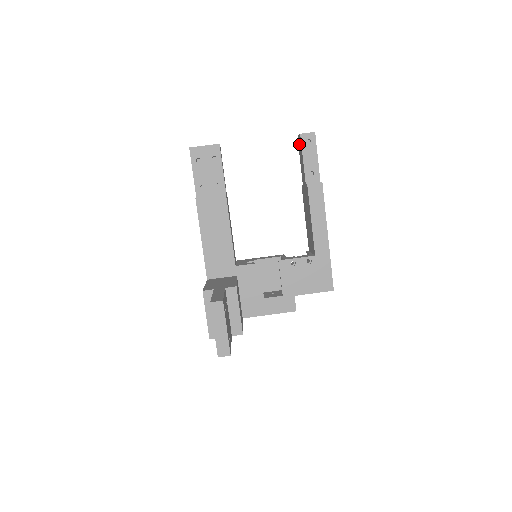
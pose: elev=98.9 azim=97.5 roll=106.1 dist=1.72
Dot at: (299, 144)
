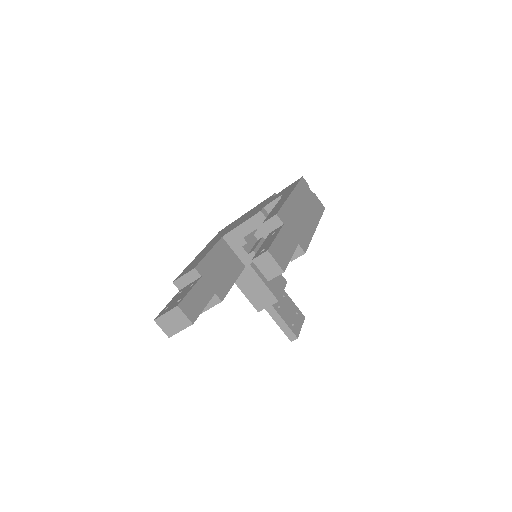
Dot at: occluded
